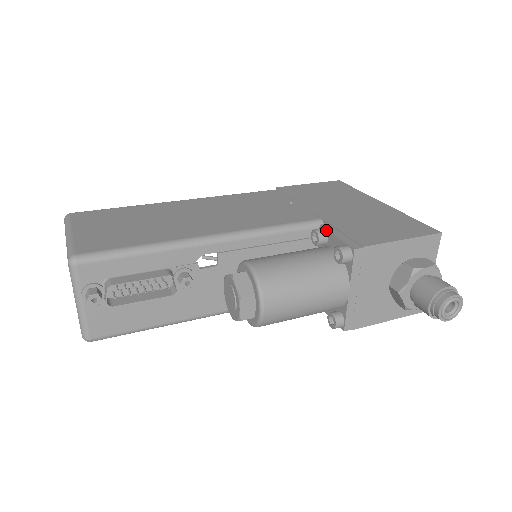
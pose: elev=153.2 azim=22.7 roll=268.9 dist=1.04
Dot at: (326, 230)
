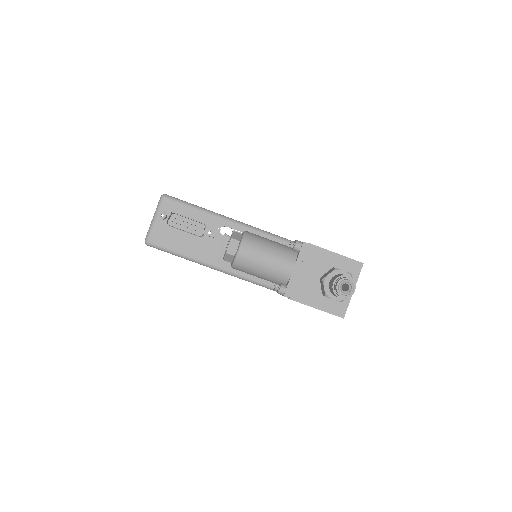
Dot at: occluded
